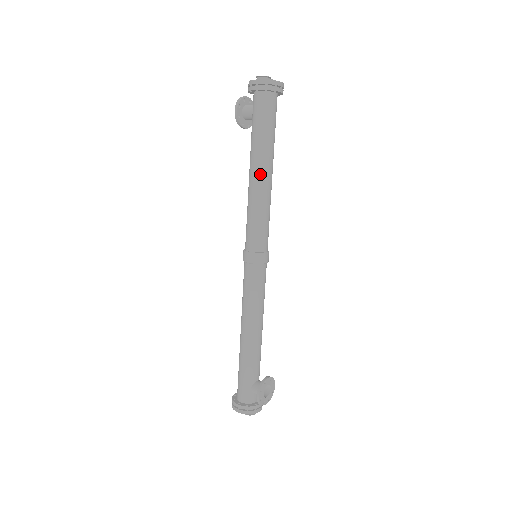
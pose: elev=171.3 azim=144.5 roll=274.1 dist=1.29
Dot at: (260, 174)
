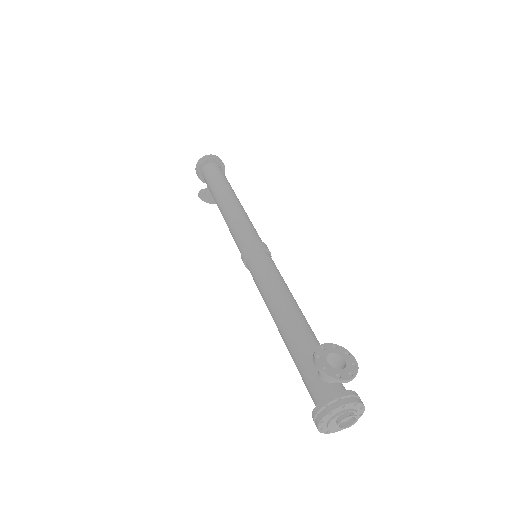
Dot at: (222, 201)
